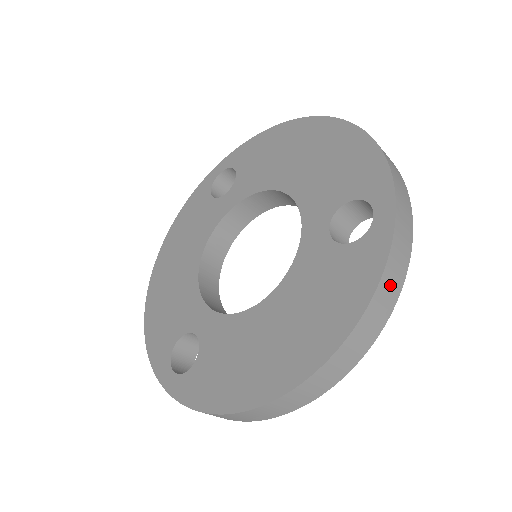
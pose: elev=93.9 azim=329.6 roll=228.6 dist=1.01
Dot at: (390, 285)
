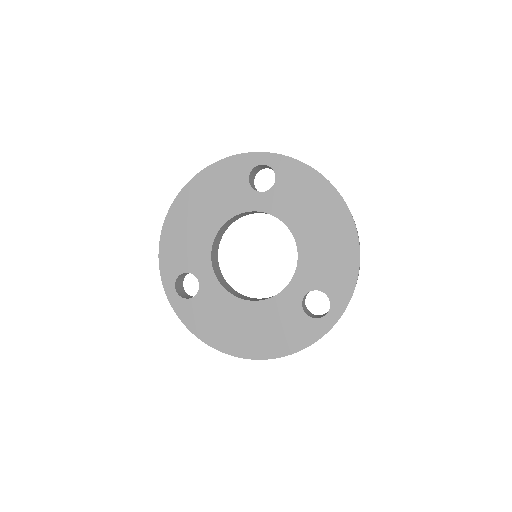
Dot at: occluded
